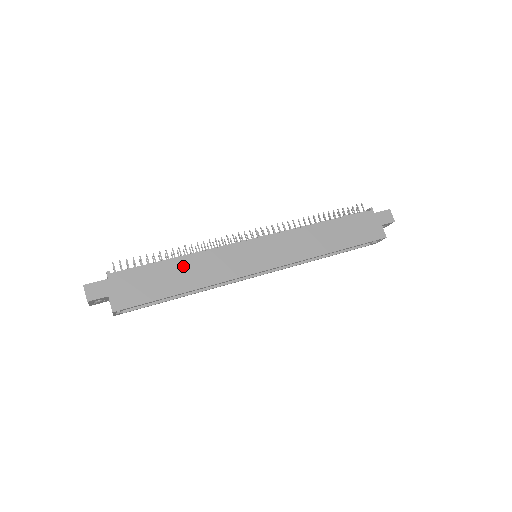
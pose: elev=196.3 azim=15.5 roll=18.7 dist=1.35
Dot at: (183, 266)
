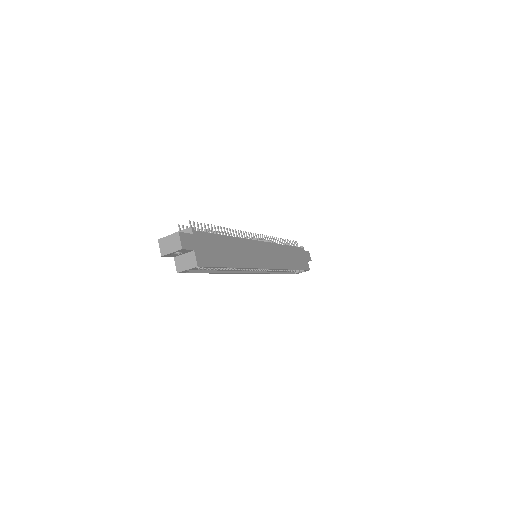
Dot at: (231, 244)
